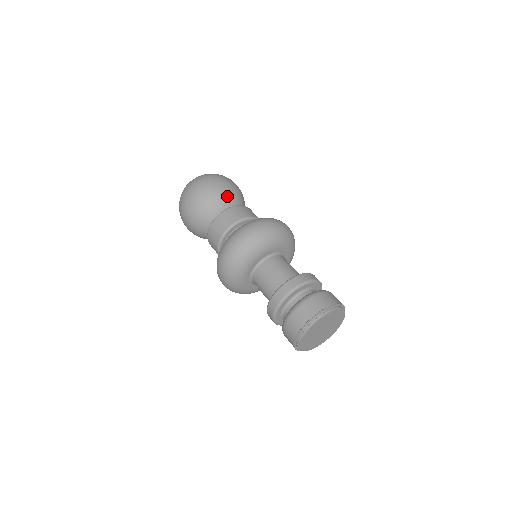
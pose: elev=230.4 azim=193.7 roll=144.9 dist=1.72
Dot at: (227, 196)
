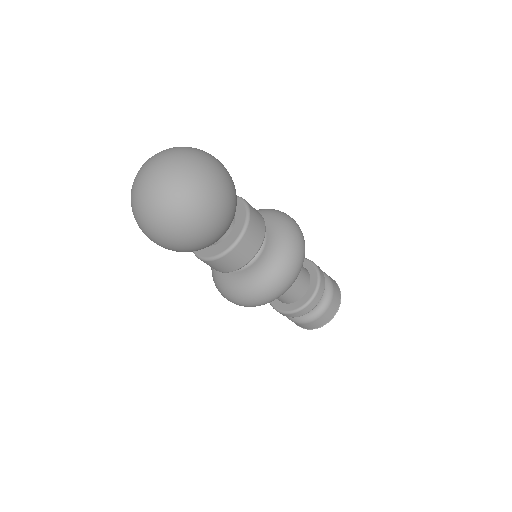
Dot at: (236, 202)
